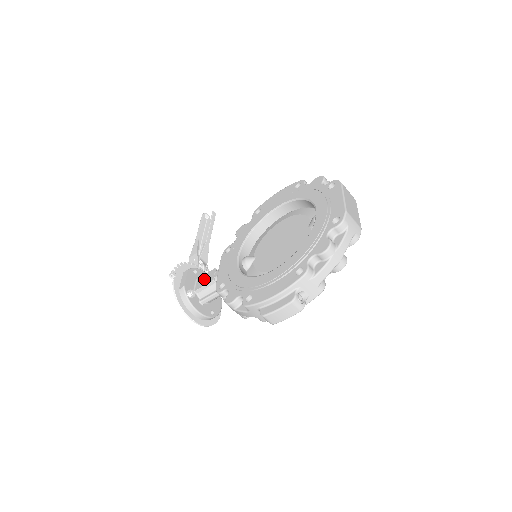
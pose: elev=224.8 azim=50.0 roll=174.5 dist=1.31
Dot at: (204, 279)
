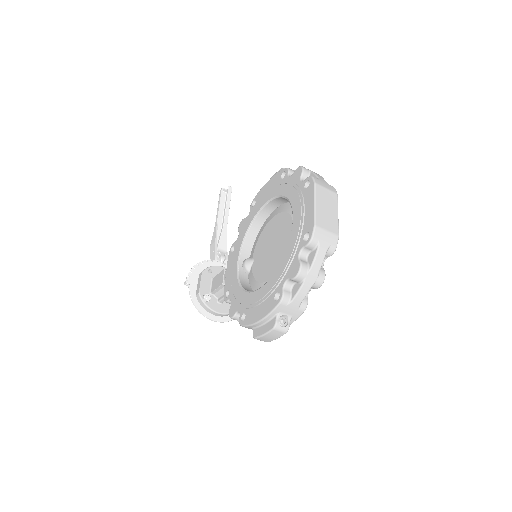
Dot at: (217, 281)
